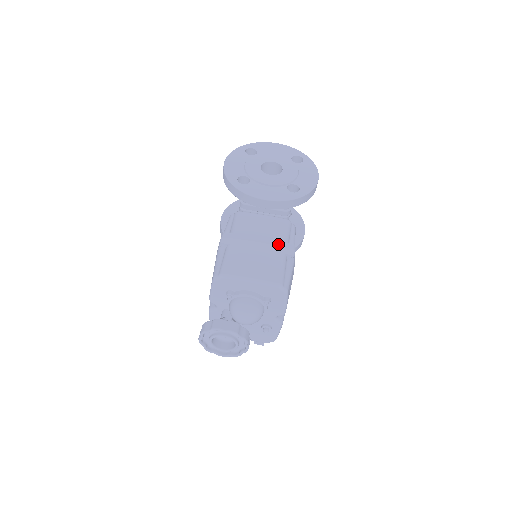
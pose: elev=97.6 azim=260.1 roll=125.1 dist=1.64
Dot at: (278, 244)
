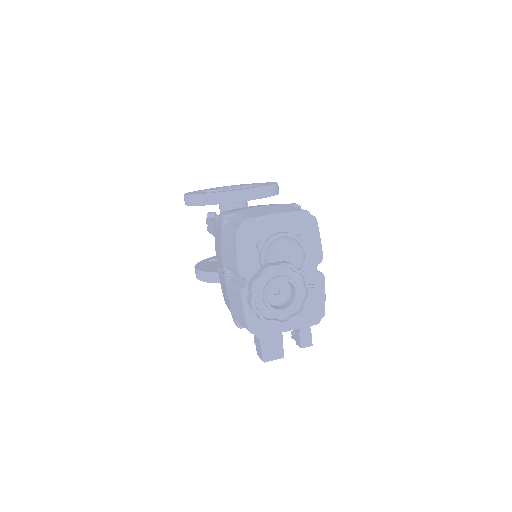
Dot at: (279, 204)
